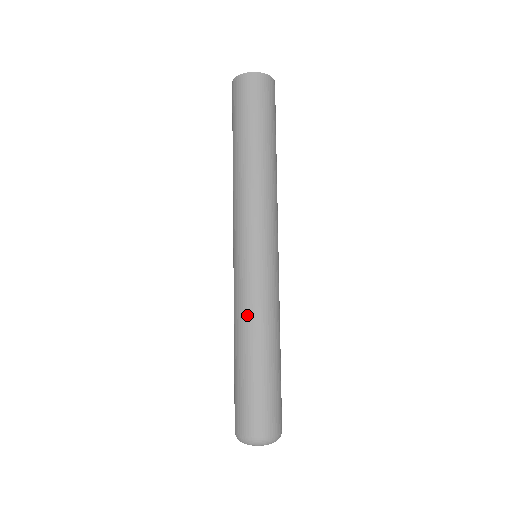
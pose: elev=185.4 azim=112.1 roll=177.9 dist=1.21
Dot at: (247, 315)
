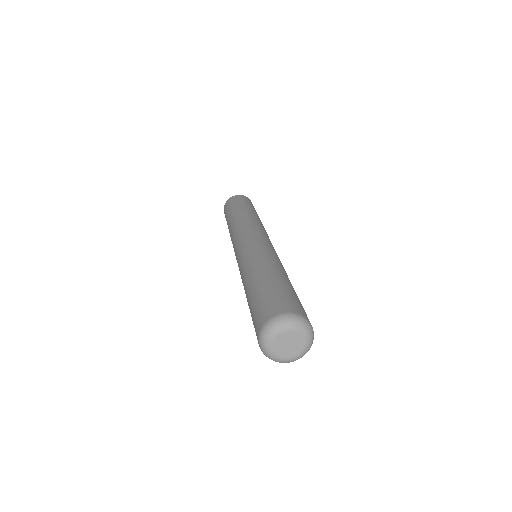
Dot at: (250, 263)
